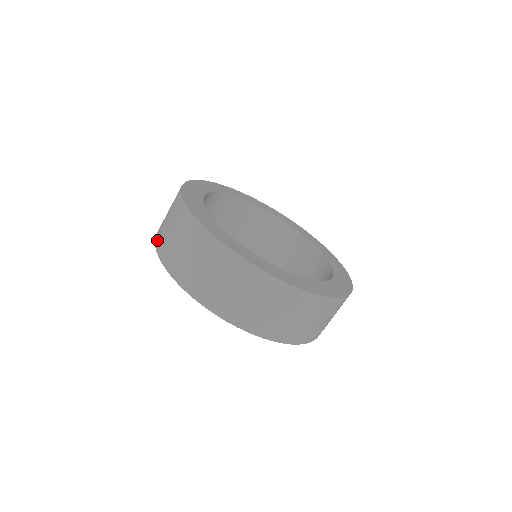
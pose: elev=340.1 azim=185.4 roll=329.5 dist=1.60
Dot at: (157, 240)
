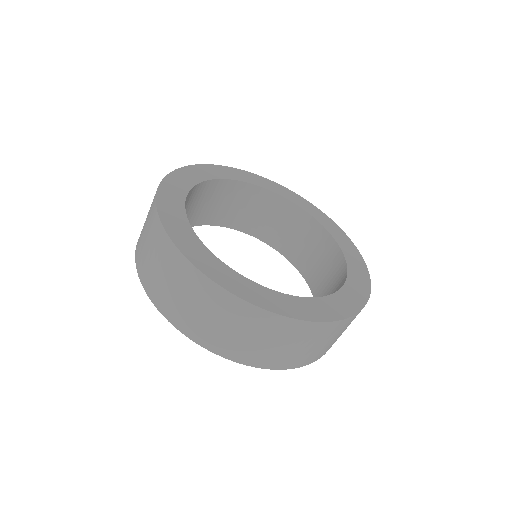
Dot at: occluded
